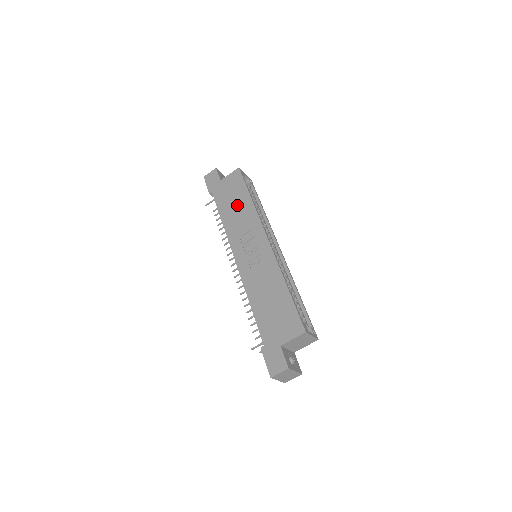
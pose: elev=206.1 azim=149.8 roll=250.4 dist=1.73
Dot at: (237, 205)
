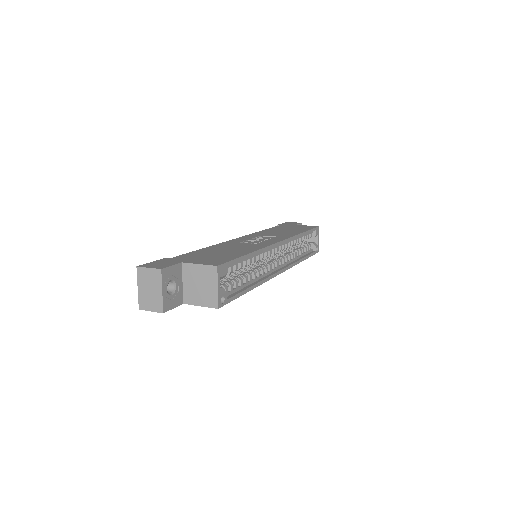
Dot at: (287, 230)
